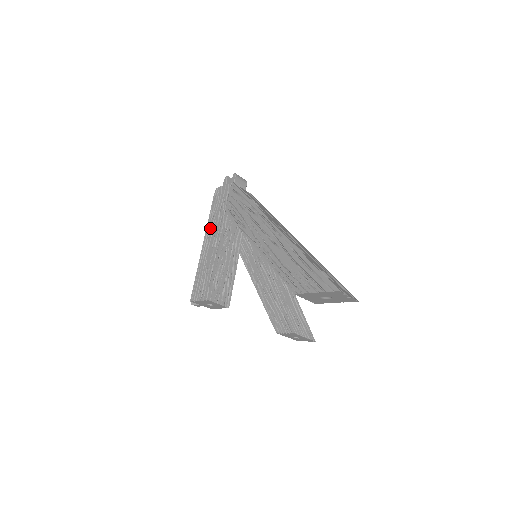
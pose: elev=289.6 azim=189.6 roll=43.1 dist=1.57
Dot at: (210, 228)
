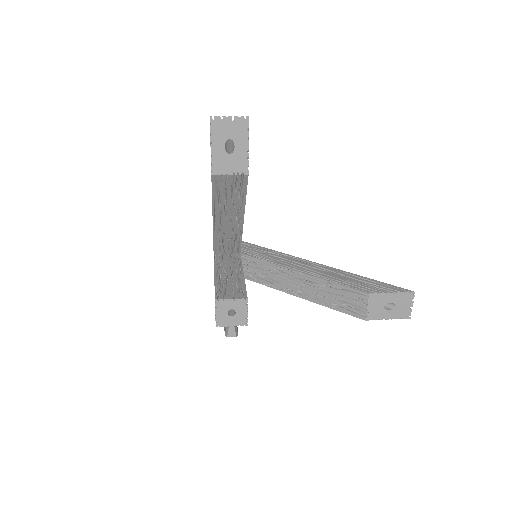
Dot at: occluded
